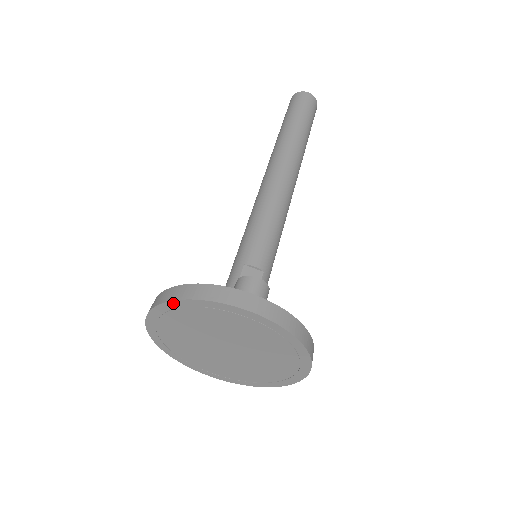
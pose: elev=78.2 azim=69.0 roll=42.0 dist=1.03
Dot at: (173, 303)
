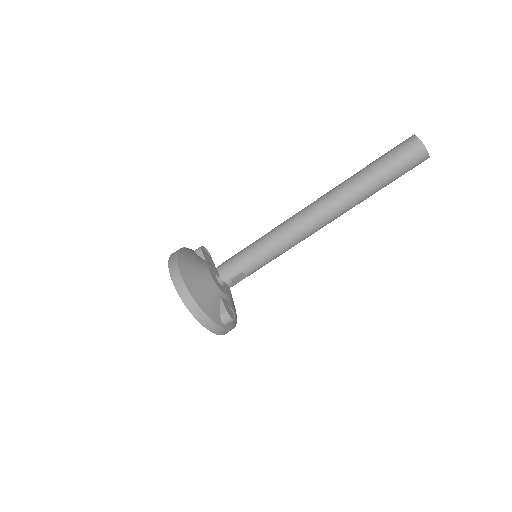
Dot at: (189, 310)
